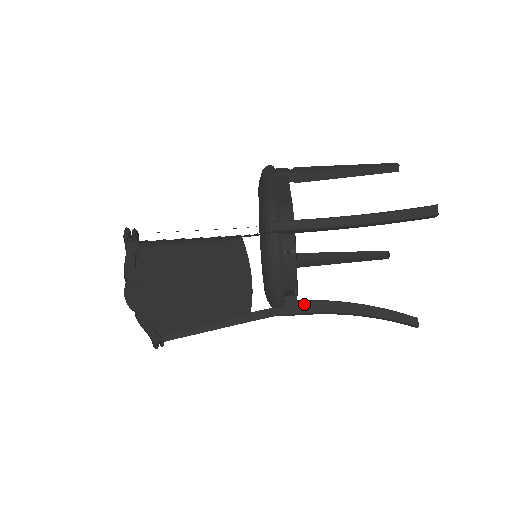
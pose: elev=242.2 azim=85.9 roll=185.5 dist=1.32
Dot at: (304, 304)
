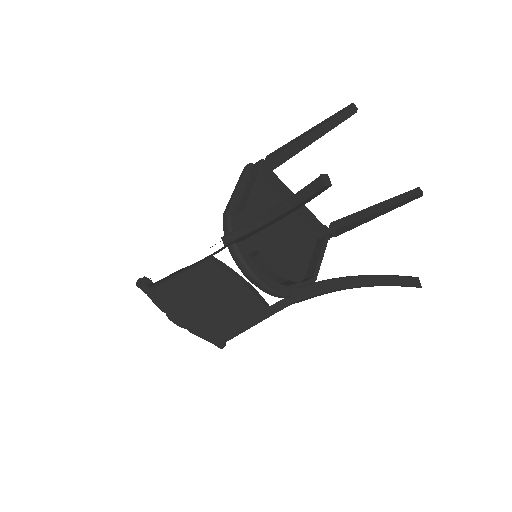
Dot at: (307, 289)
